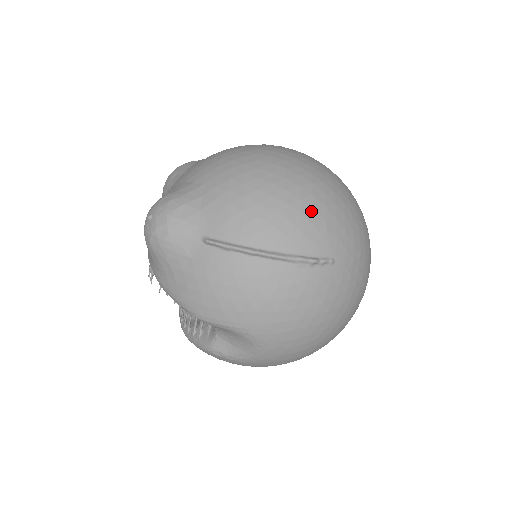
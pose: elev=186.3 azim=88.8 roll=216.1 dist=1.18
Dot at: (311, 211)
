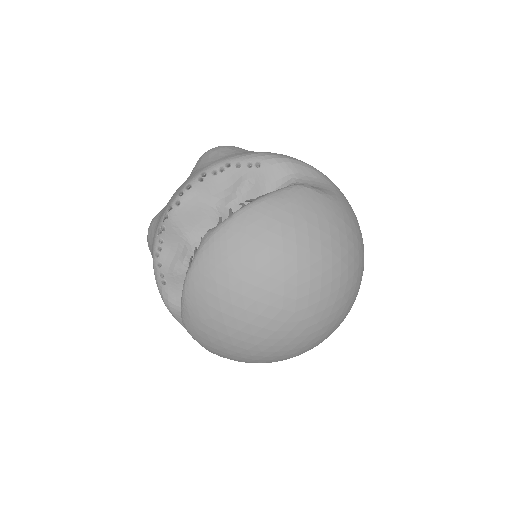
Dot at: occluded
